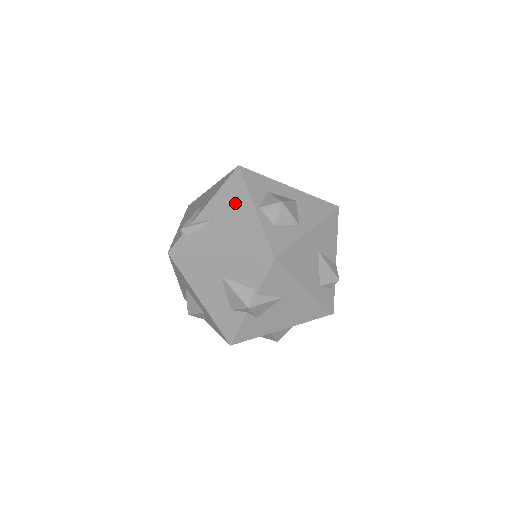
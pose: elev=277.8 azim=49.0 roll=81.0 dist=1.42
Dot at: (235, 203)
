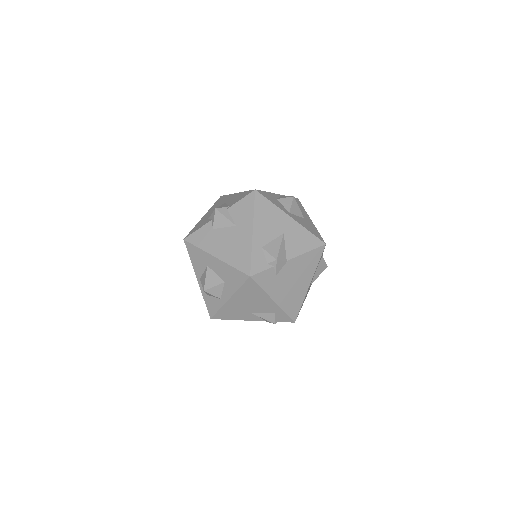
Dot at: occluded
